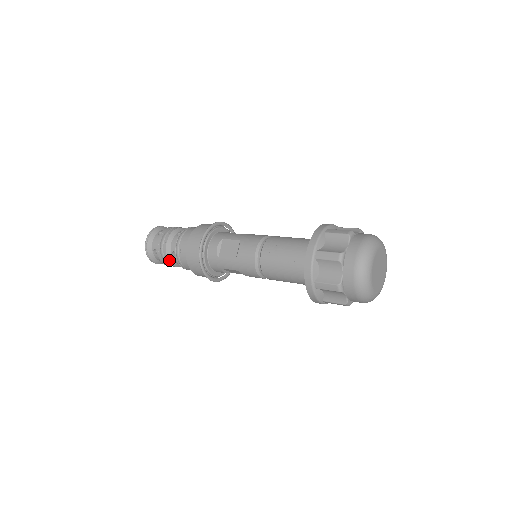
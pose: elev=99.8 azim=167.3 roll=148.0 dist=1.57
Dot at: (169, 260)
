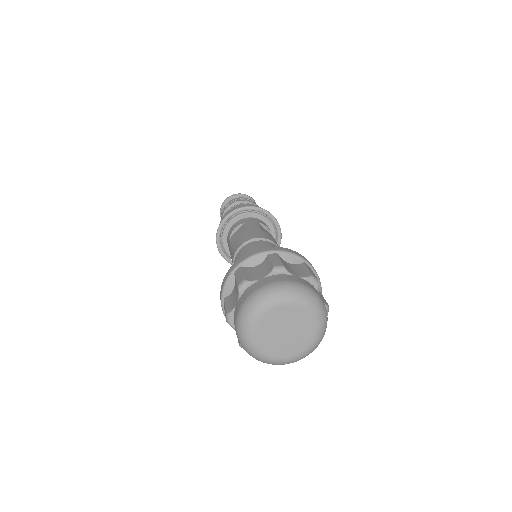
Dot at: occluded
